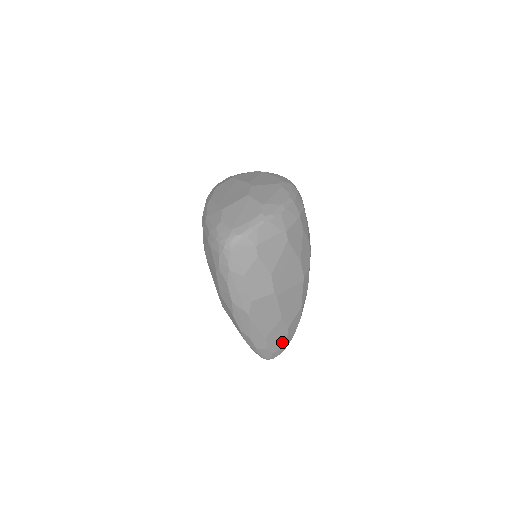
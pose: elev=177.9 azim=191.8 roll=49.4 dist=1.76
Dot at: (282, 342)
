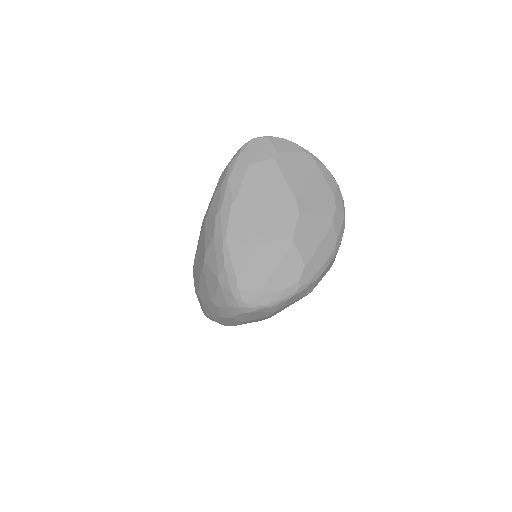
Dot at: occluded
